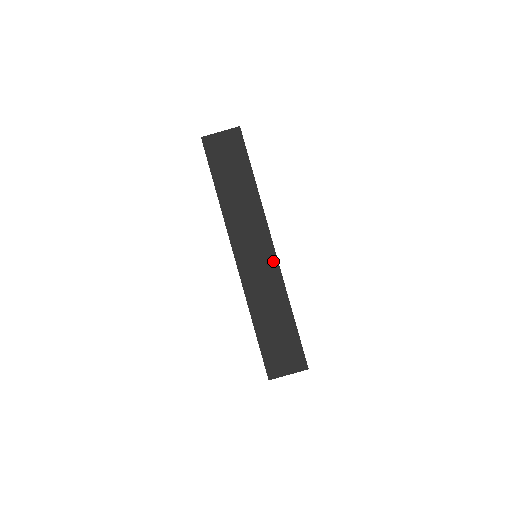
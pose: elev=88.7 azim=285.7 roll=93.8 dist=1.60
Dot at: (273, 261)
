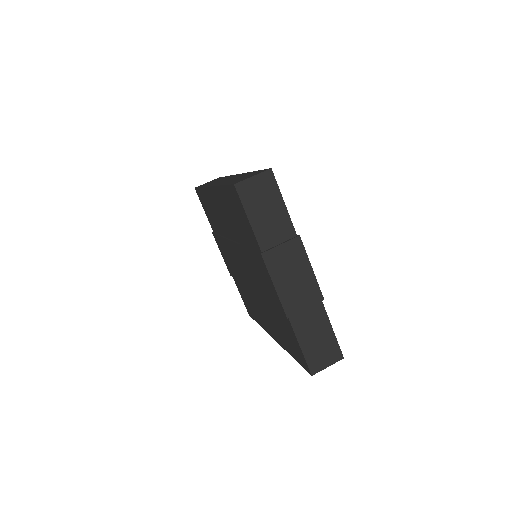
Dot at: occluded
